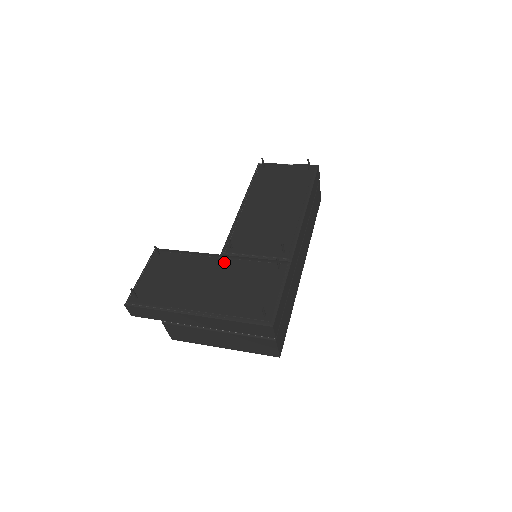
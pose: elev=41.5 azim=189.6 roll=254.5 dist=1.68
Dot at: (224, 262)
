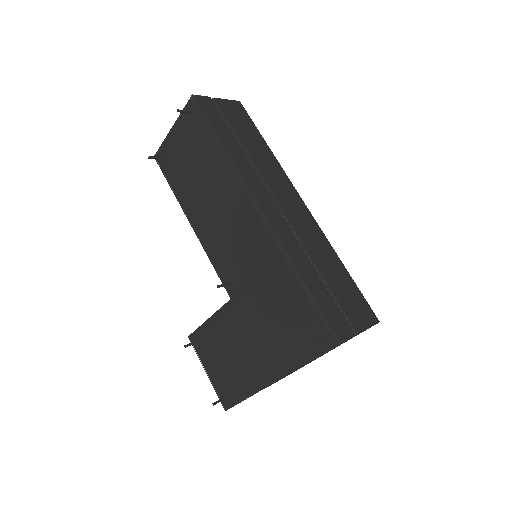
Dot at: (240, 306)
